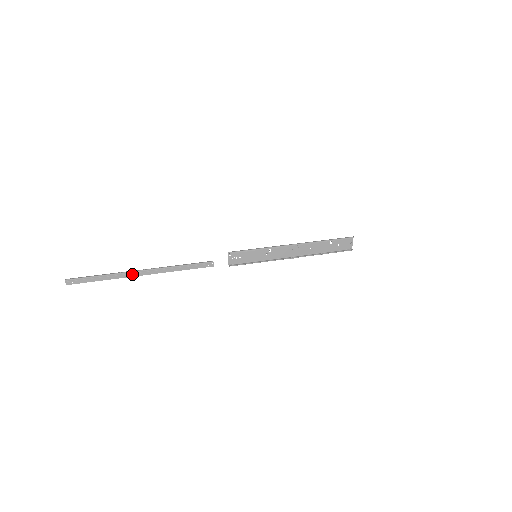
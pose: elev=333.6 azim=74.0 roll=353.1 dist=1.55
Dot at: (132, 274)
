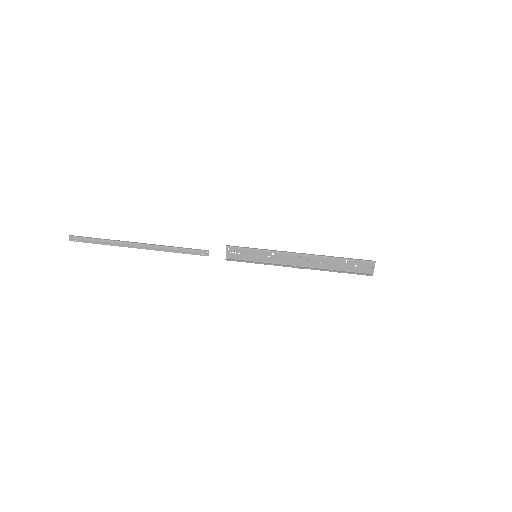
Dot at: (128, 245)
